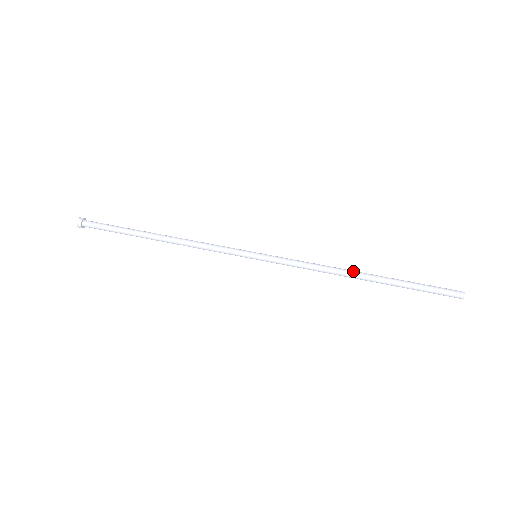
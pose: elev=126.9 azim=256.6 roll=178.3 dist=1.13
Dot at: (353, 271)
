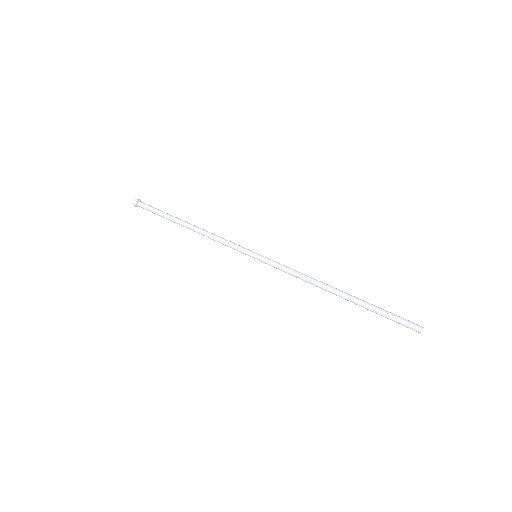
Dot at: (329, 287)
